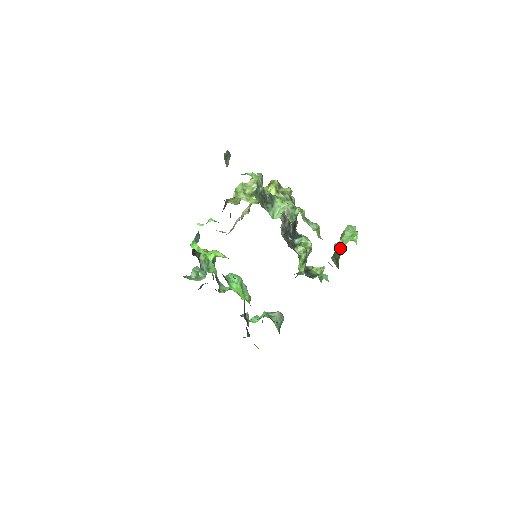
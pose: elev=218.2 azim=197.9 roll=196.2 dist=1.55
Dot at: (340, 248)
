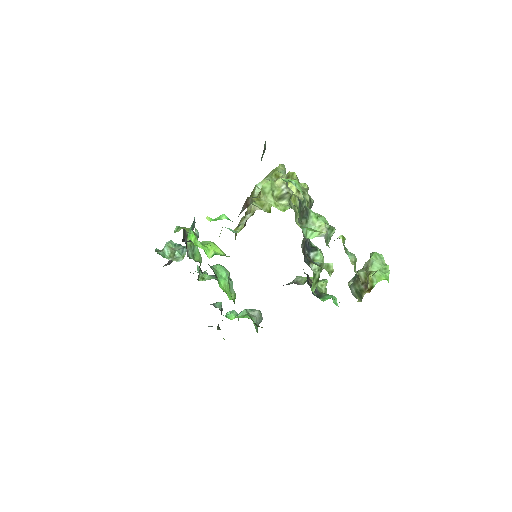
Dot at: (370, 284)
